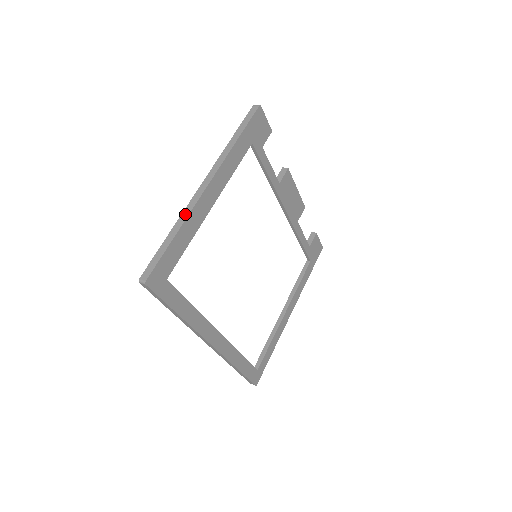
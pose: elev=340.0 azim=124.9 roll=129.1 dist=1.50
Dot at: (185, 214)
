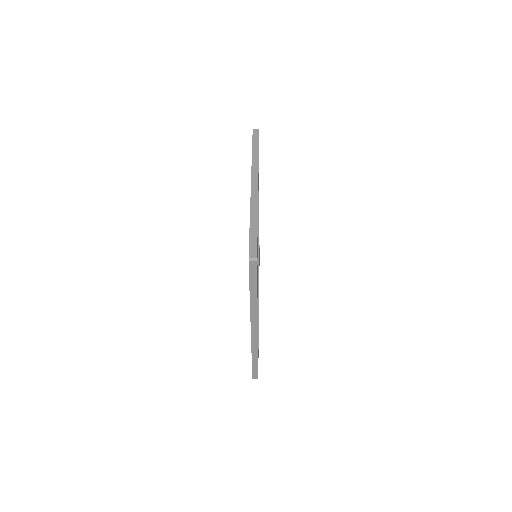
Dot at: (254, 206)
